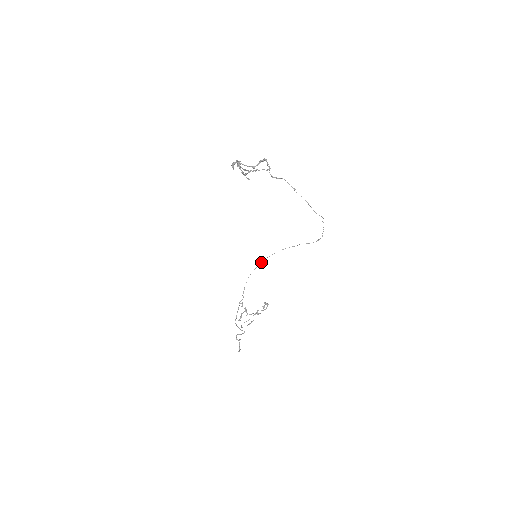
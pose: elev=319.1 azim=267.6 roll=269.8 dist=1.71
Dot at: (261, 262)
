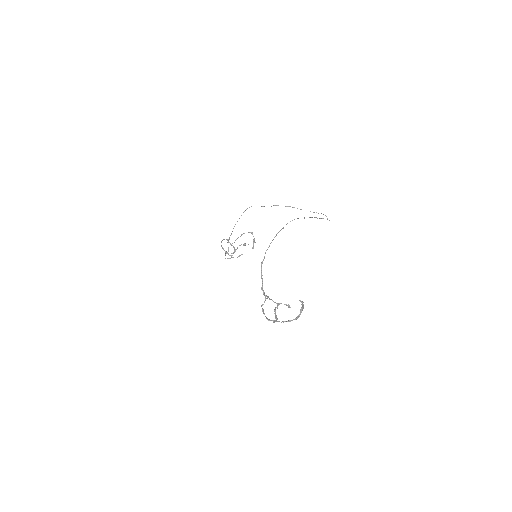
Dot at: (245, 210)
